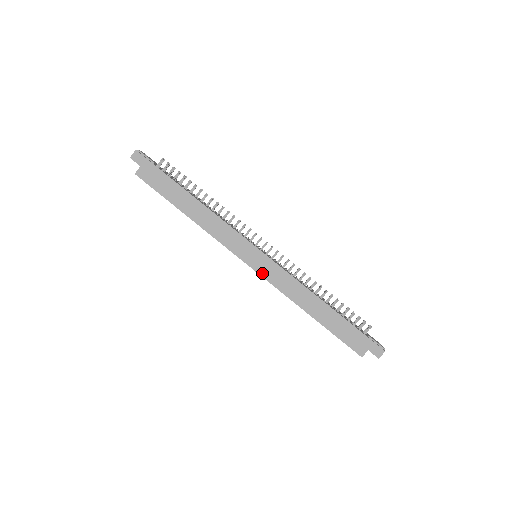
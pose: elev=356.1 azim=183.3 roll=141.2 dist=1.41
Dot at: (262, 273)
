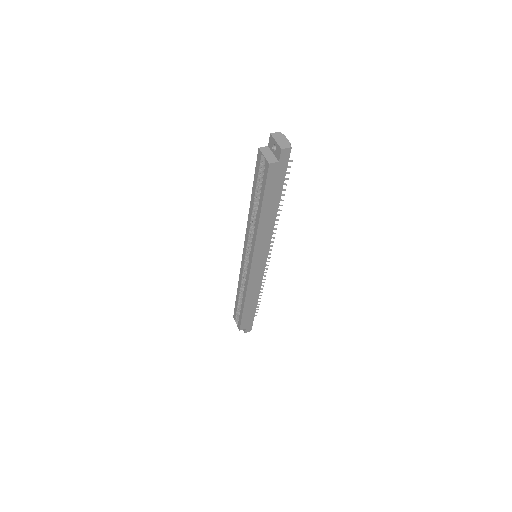
Dot at: (252, 274)
